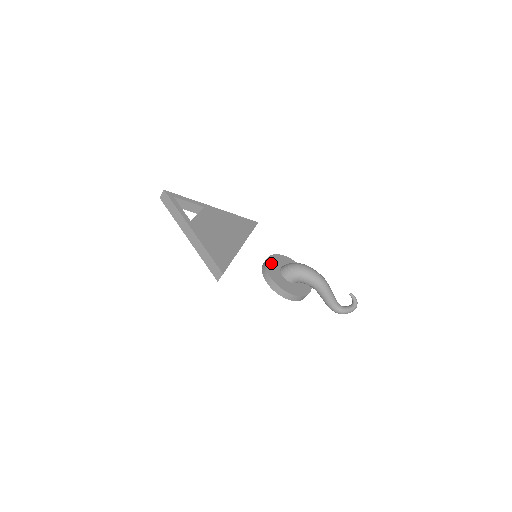
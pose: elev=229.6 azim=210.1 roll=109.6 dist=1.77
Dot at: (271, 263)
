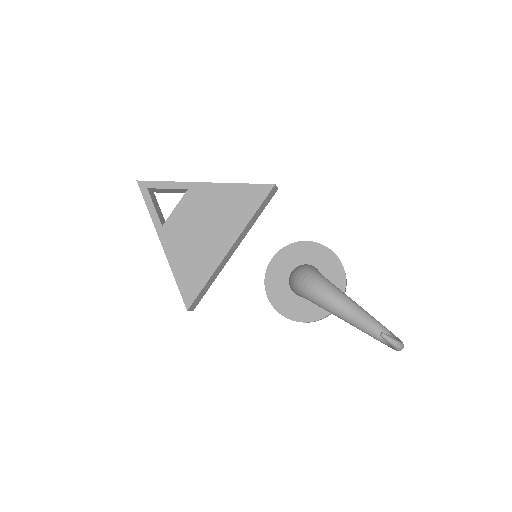
Dot at: (277, 265)
